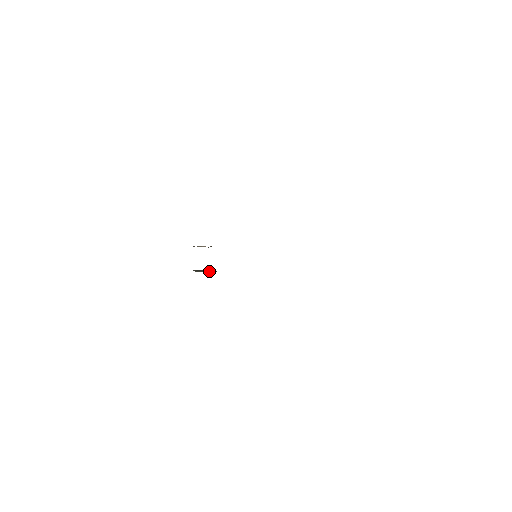
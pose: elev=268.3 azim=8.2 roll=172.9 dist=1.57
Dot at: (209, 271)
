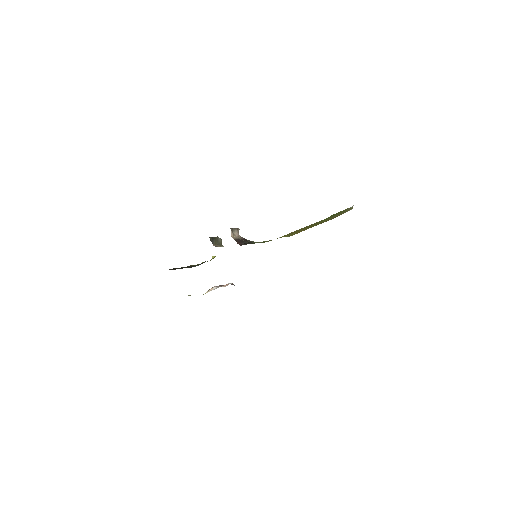
Dot at: (220, 244)
